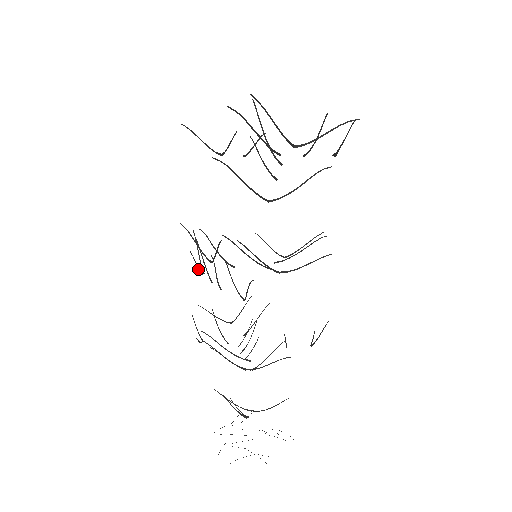
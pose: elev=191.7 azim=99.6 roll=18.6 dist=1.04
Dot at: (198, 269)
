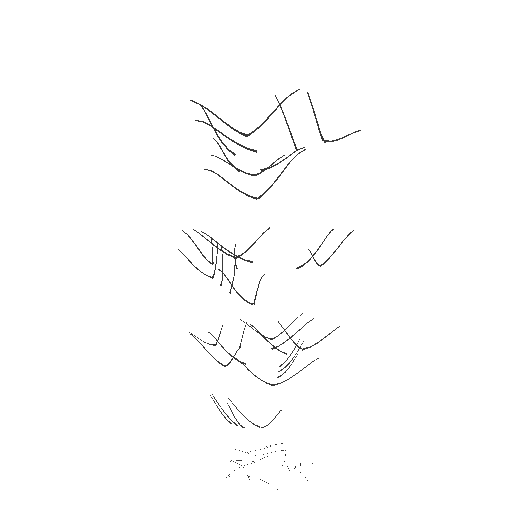
Dot at: occluded
